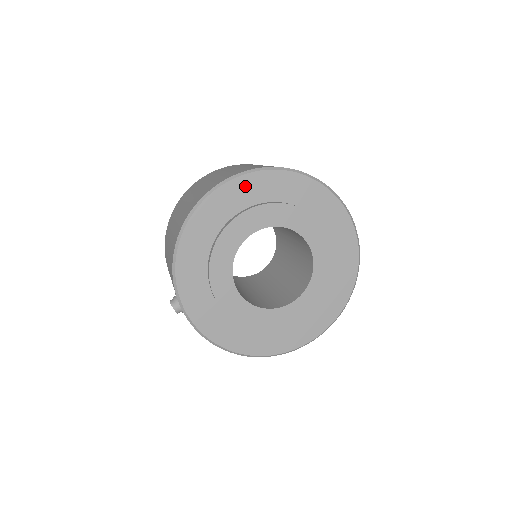
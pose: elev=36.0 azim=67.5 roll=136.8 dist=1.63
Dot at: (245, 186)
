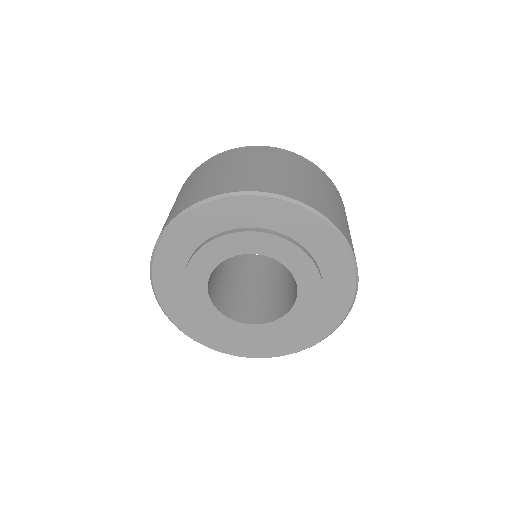
Dot at: (166, 256)
